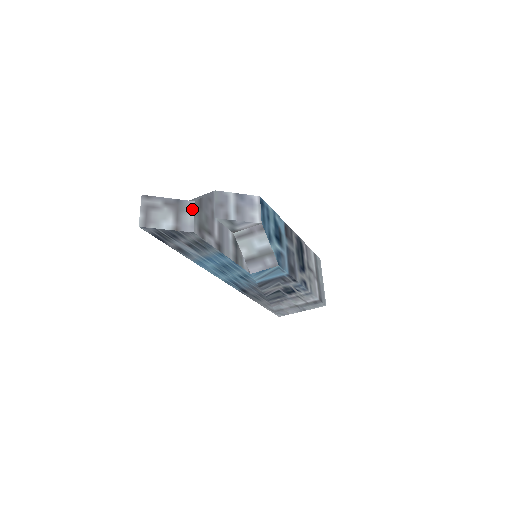
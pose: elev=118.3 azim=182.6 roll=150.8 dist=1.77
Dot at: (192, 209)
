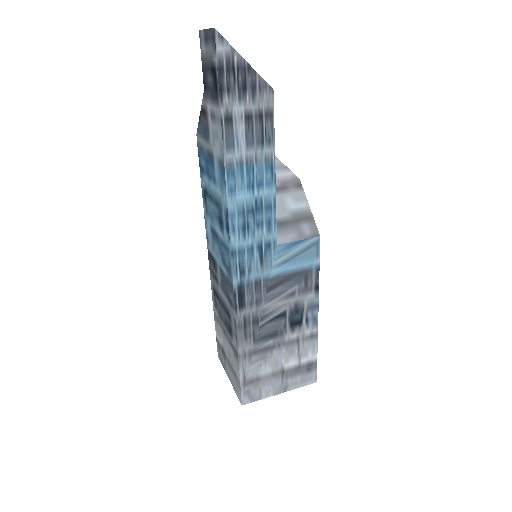
Dot at: occluded
